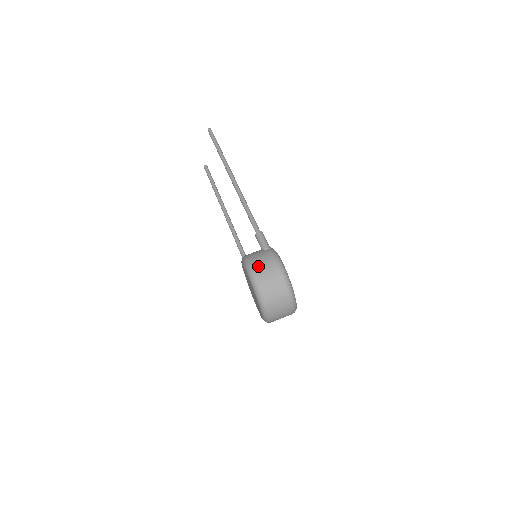
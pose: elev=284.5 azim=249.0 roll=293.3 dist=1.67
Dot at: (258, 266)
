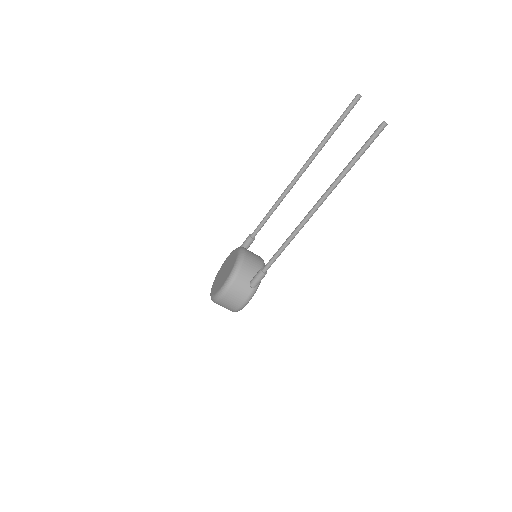
Dot at: (230, 296)
